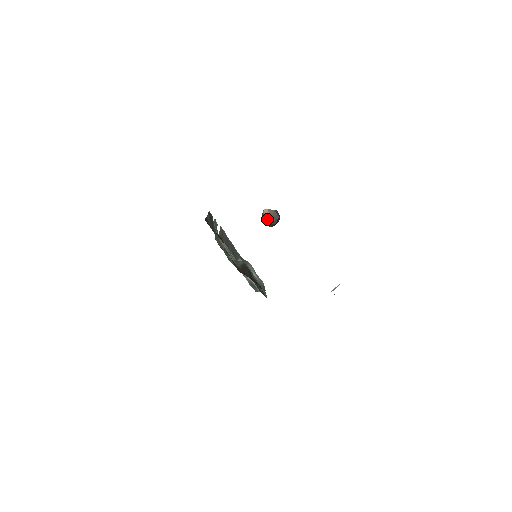
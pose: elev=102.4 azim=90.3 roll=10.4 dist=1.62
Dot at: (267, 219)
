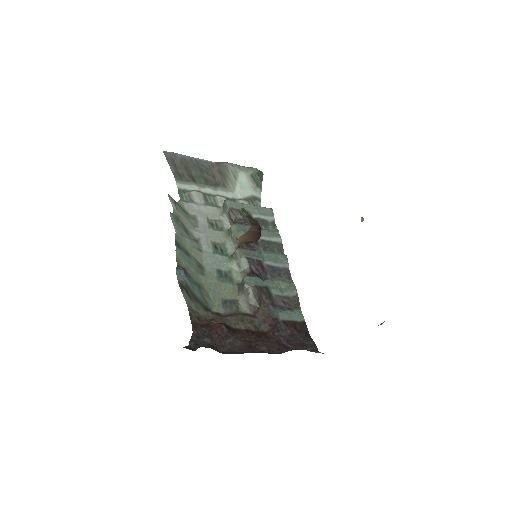
Dot at: (247, 242)
